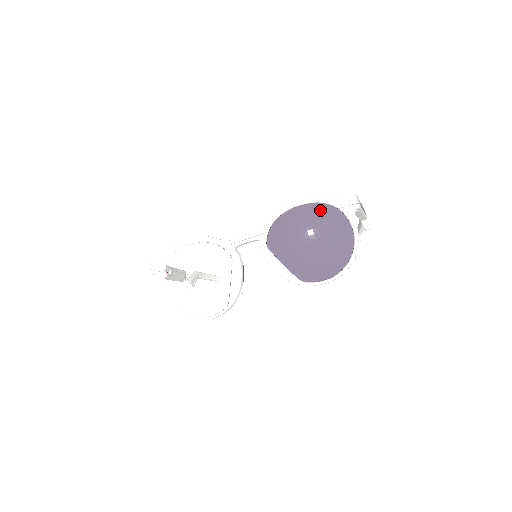
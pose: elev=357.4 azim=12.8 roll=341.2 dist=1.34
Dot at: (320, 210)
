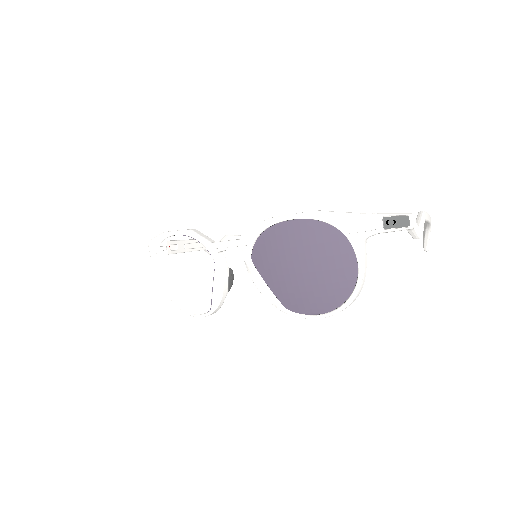
Dot at: (318, 230)
